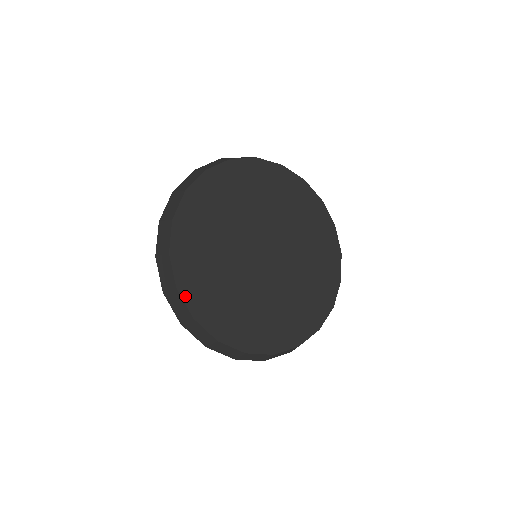
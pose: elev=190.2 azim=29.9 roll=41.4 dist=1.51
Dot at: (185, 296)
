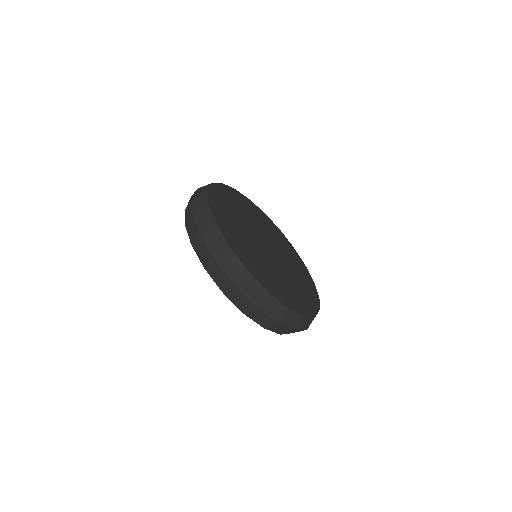
Dot at: (237, 255)
